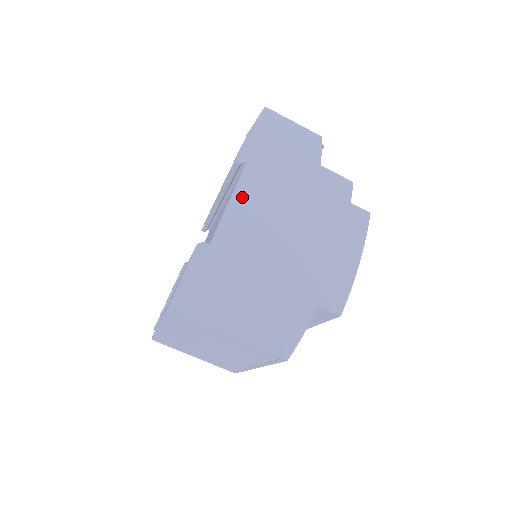
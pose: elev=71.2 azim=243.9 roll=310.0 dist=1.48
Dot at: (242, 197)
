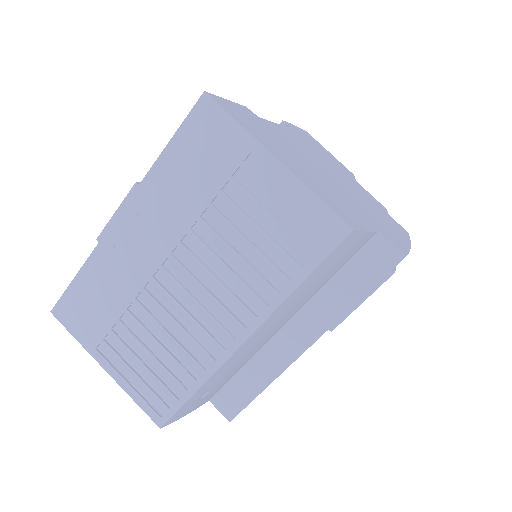
Dot at: (290, 133)
